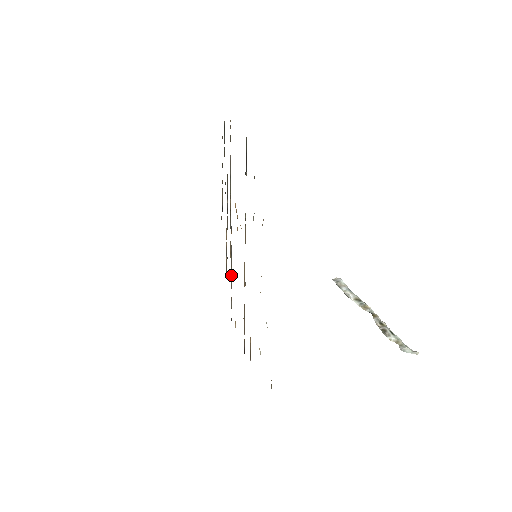
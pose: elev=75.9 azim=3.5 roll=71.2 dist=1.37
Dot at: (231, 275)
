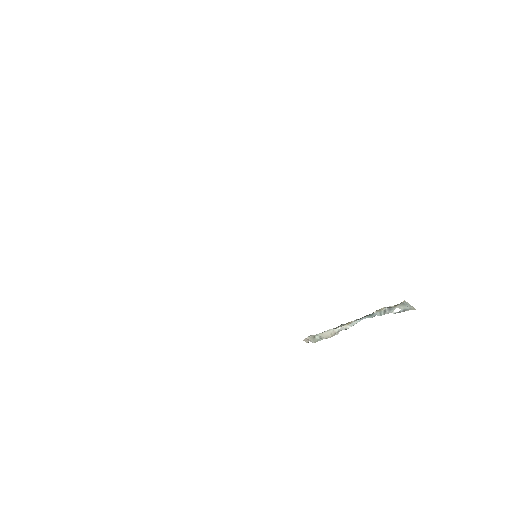
Dot at: occluded
